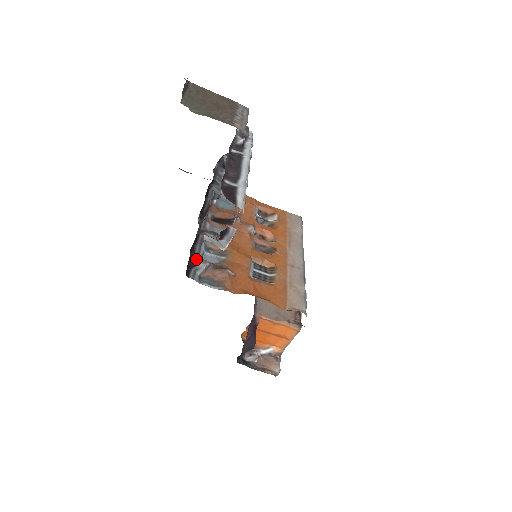
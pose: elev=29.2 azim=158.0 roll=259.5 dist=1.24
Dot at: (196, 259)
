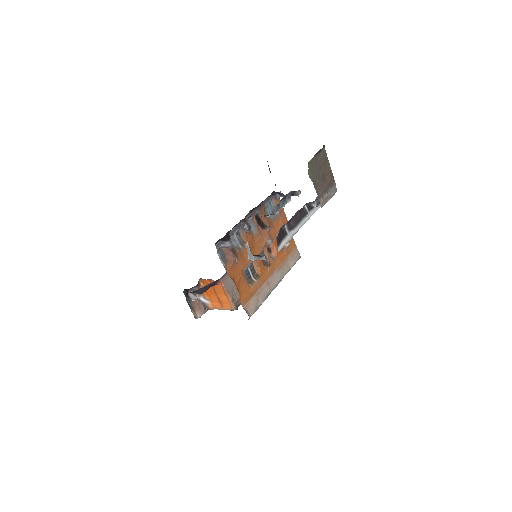
Dot at: (228, 237)
